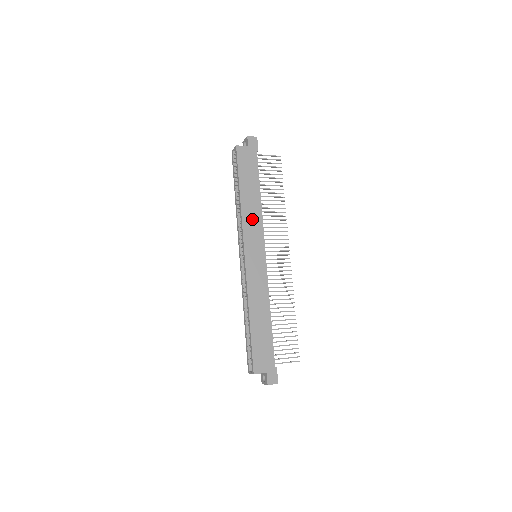
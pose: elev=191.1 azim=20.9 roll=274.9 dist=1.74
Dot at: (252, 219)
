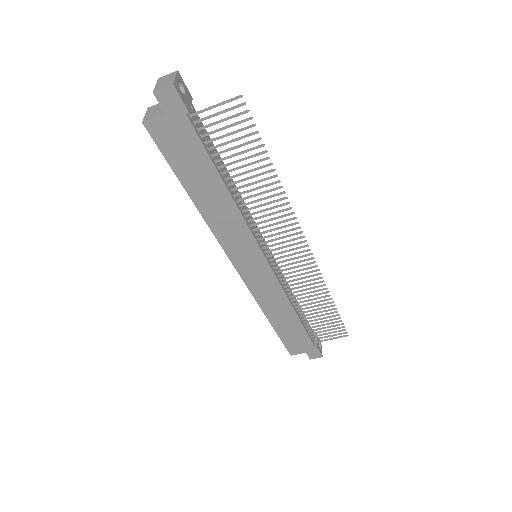
Dot at: (227, 226)
